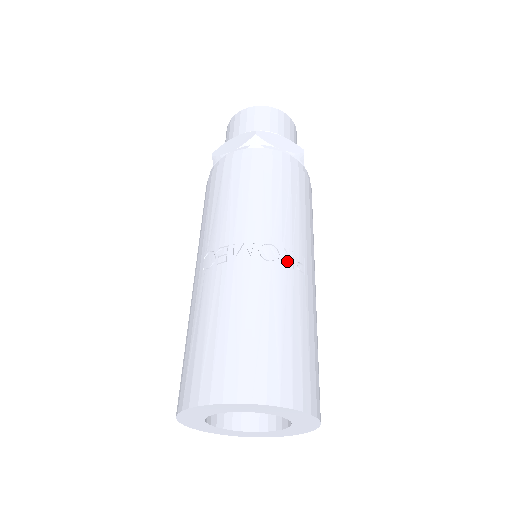
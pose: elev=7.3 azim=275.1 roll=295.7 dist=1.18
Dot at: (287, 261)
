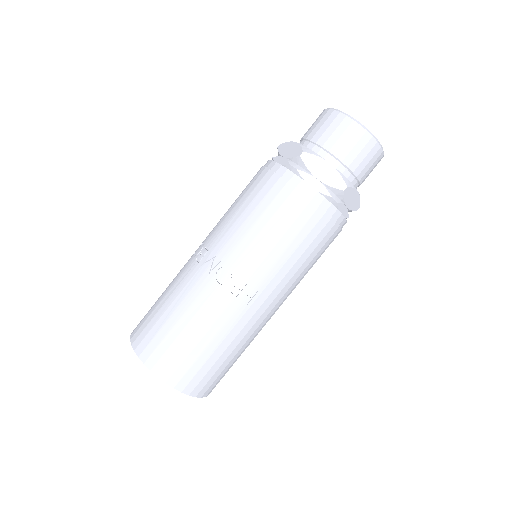
Dot at: (235, 289)
